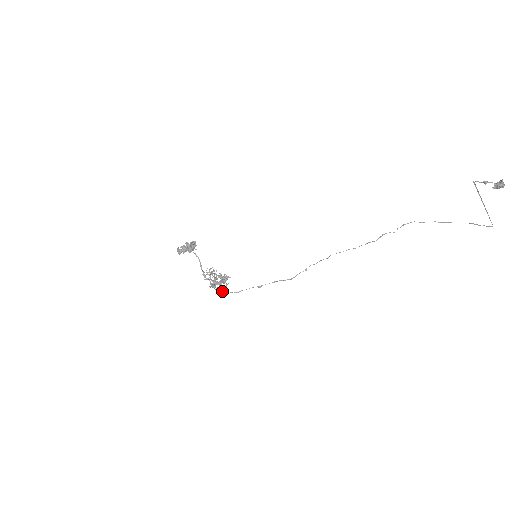
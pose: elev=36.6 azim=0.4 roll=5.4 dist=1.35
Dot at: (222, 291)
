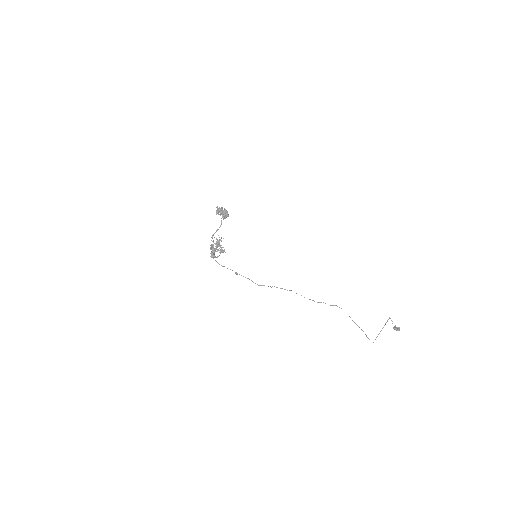
Dot at: occluded
